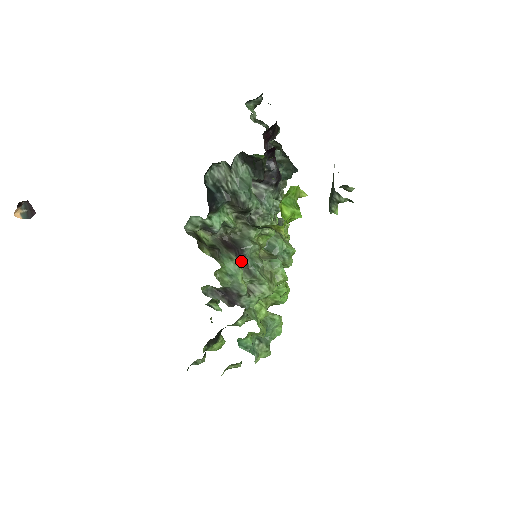
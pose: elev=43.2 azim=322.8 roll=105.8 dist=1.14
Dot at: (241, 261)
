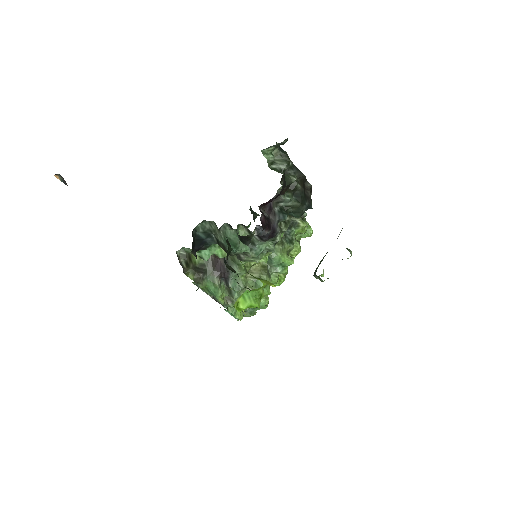
Dot at: (225, 281)
